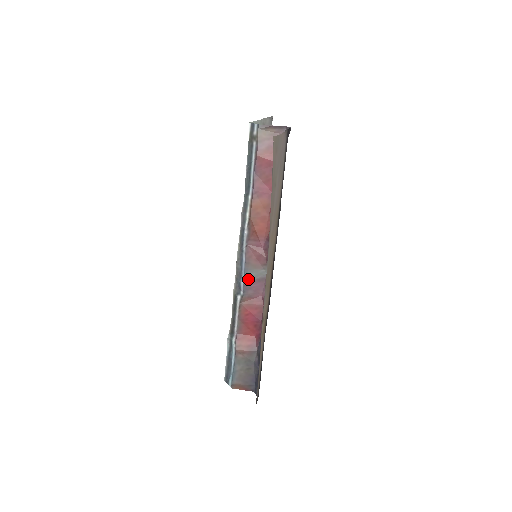
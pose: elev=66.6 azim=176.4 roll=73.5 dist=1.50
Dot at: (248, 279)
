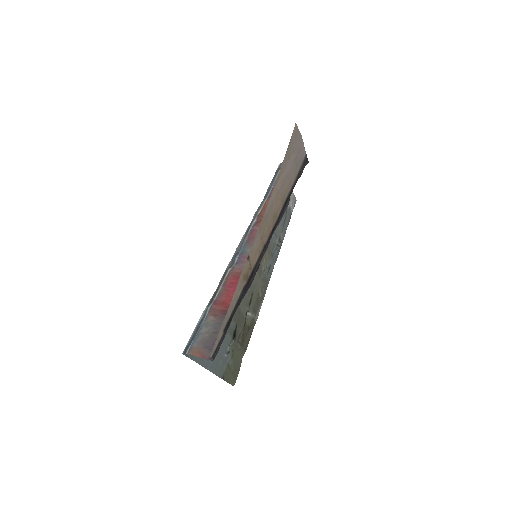
Dot at: (244, 254)
